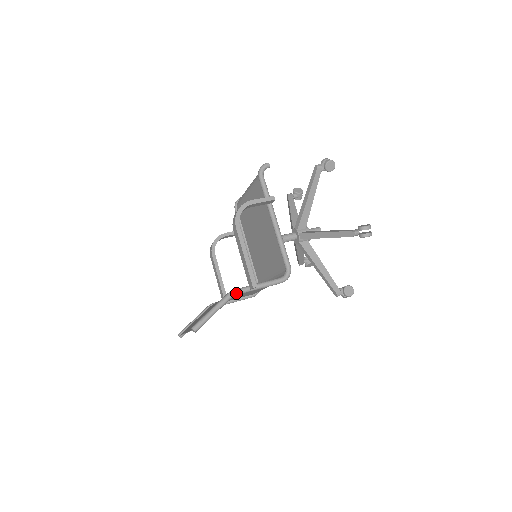
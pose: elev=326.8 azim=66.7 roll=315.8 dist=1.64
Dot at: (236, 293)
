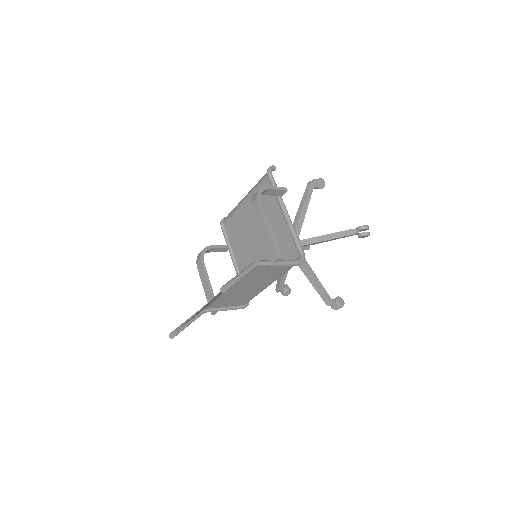
Dot at: (260, 263)
